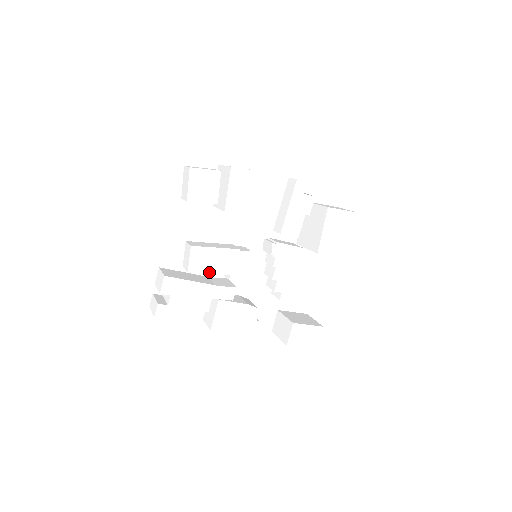
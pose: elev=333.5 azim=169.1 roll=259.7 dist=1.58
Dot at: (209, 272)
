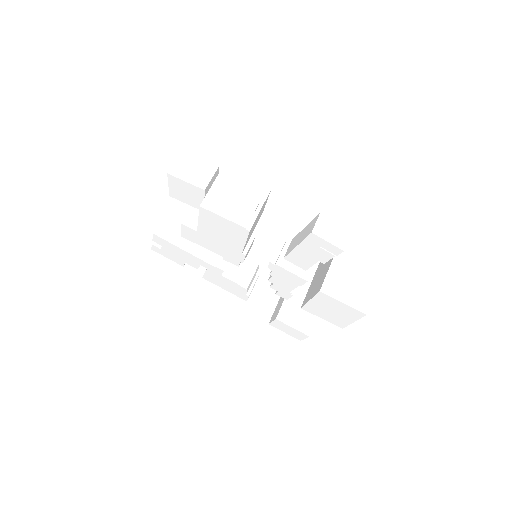
Dot at: (202, 246)
